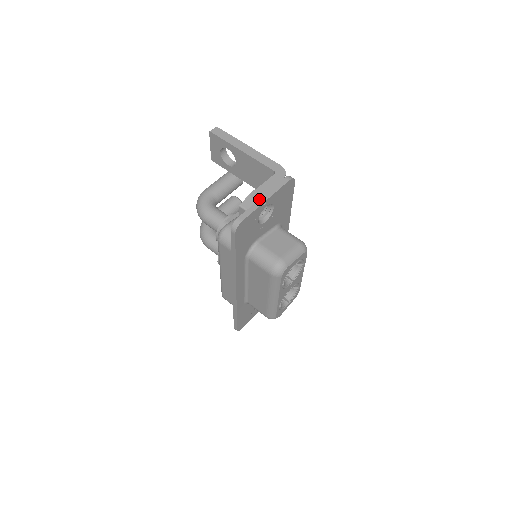
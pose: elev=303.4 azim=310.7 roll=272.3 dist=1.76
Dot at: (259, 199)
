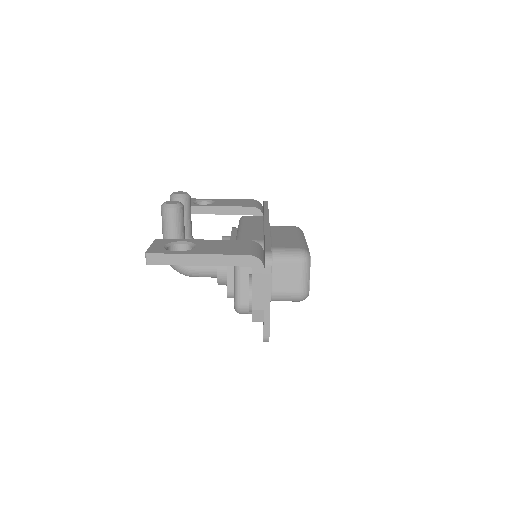
Dot at: (264, 308)
